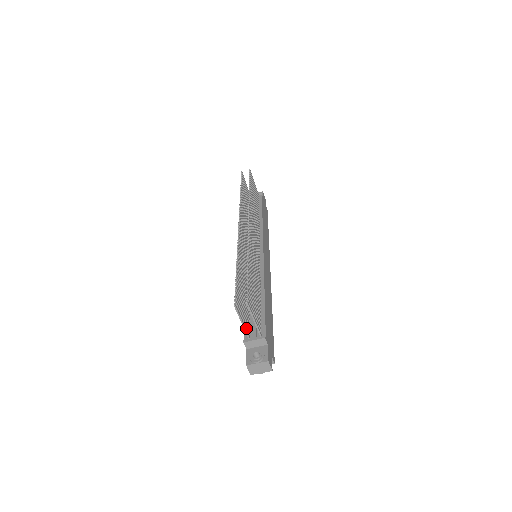
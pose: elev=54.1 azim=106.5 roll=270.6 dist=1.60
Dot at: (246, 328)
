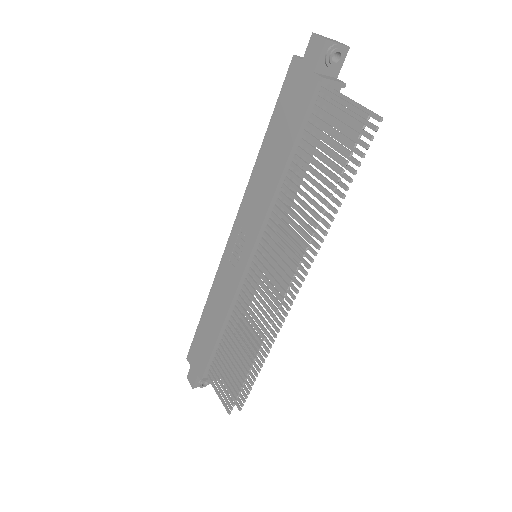
Dot at: occluded
